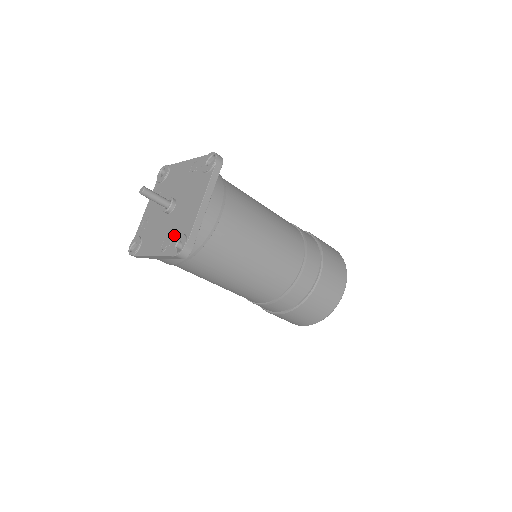
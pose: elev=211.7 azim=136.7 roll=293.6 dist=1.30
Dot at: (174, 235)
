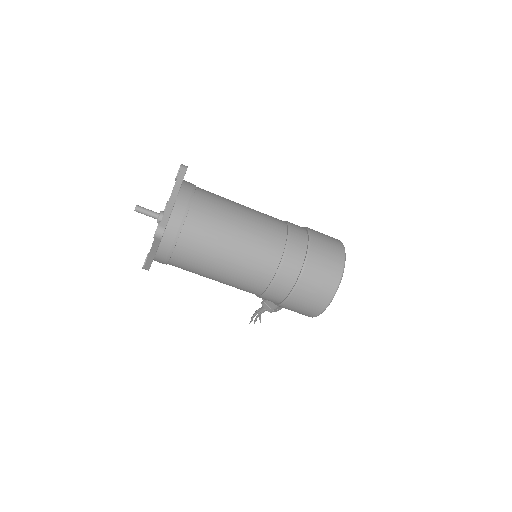
Dot at: occluded
